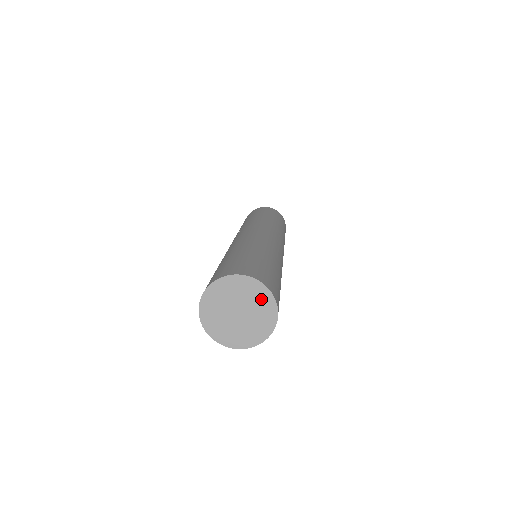
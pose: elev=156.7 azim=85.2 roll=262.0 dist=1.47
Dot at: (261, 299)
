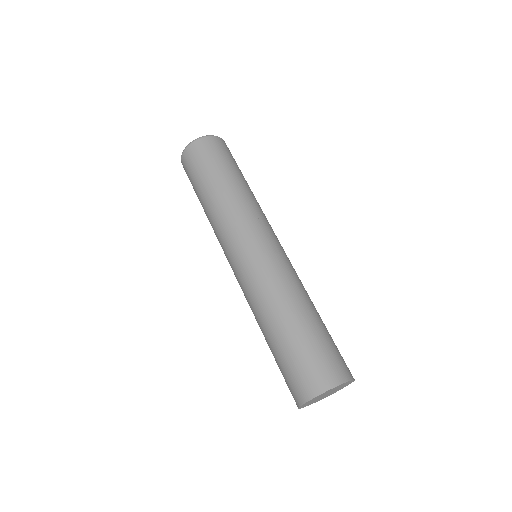
Dot at: occluded
